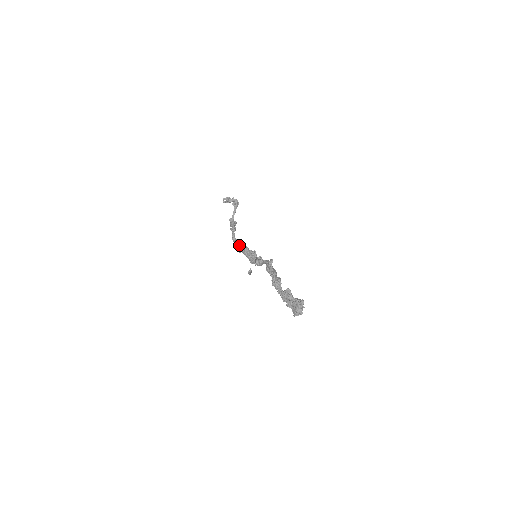
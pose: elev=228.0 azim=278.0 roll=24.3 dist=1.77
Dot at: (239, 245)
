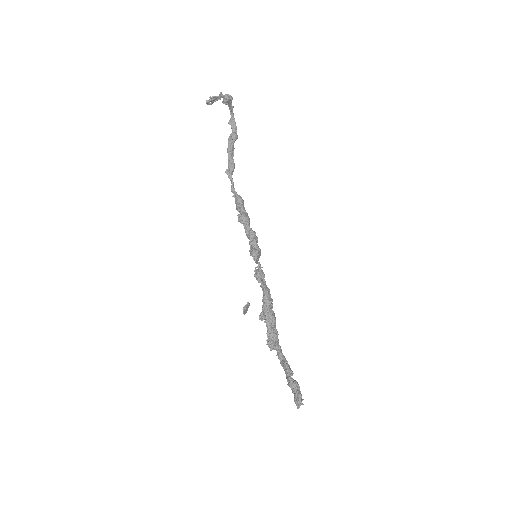
Dot at: occluded
